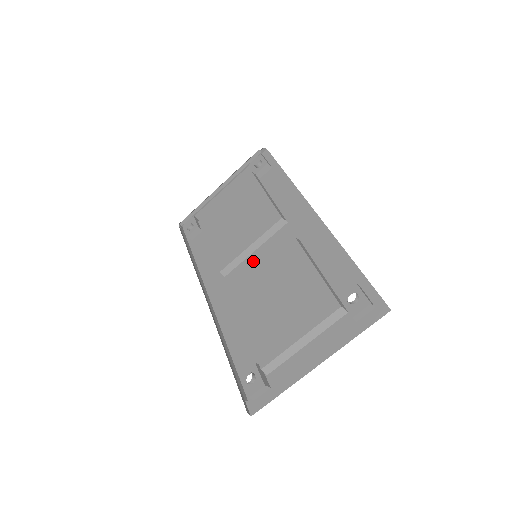
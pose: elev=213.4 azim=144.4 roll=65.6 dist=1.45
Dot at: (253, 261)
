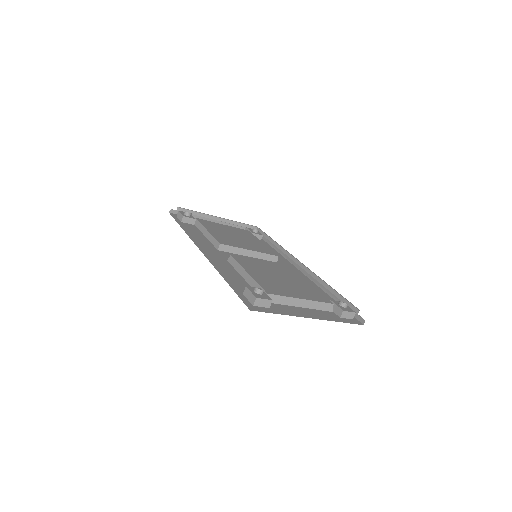
Dot at: occluded
